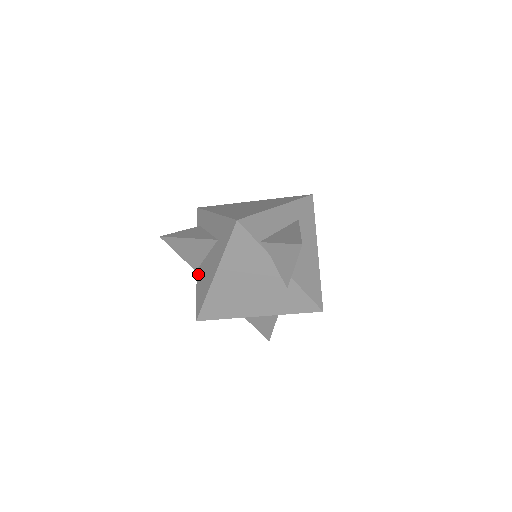
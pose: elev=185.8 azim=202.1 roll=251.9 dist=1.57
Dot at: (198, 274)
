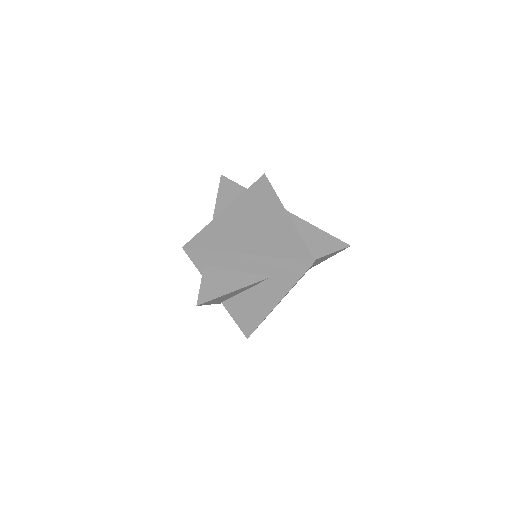
Dot at: (229, 306)
